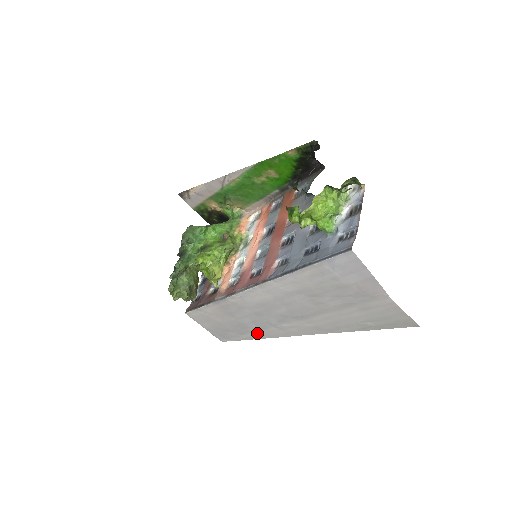
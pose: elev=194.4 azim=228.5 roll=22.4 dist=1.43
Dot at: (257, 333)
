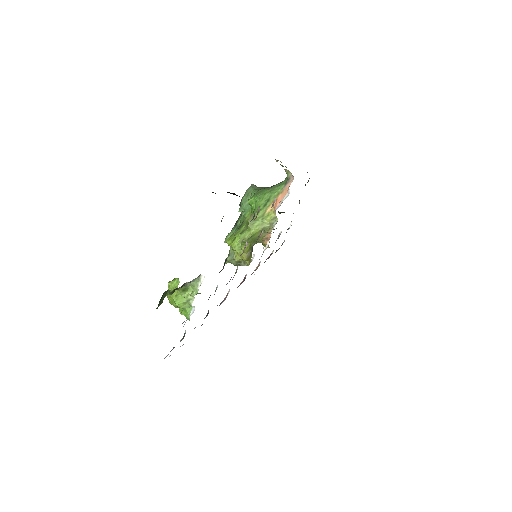
Dot at: occluded
